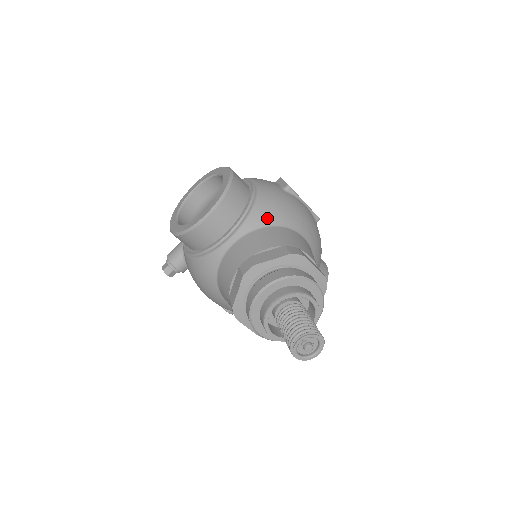
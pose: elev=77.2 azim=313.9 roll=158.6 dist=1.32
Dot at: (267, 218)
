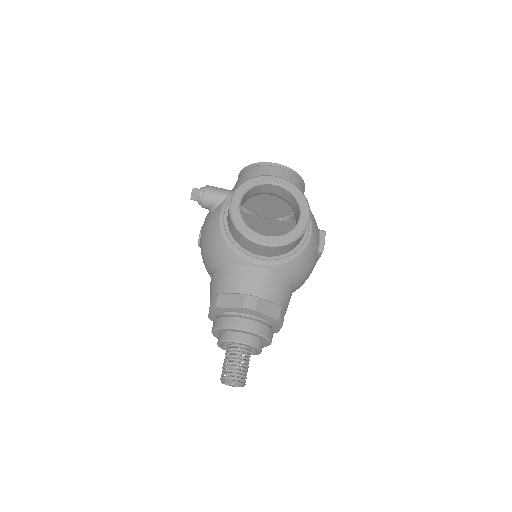
Dot at: (291, 273)
